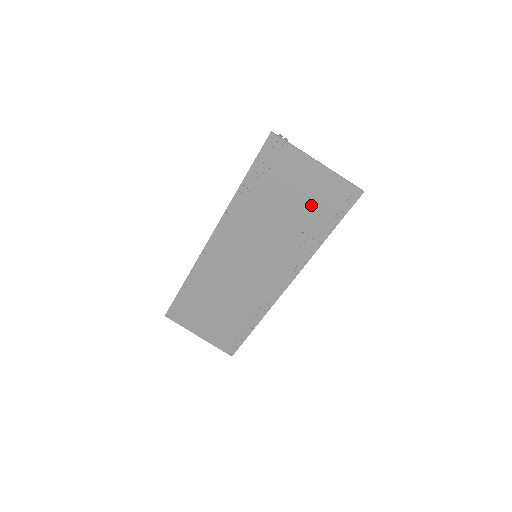
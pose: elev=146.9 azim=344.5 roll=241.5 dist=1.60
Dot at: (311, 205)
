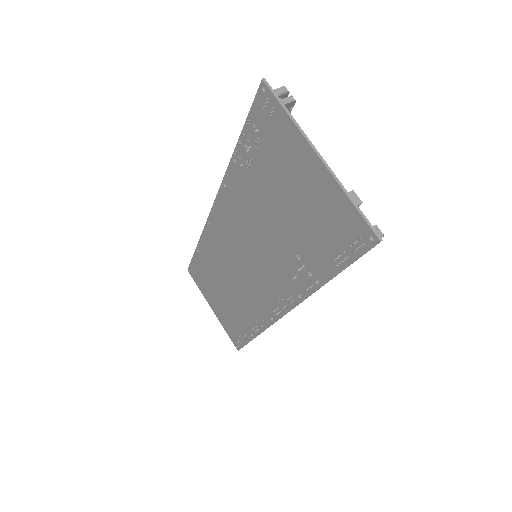
Dot at: (309, 223)
